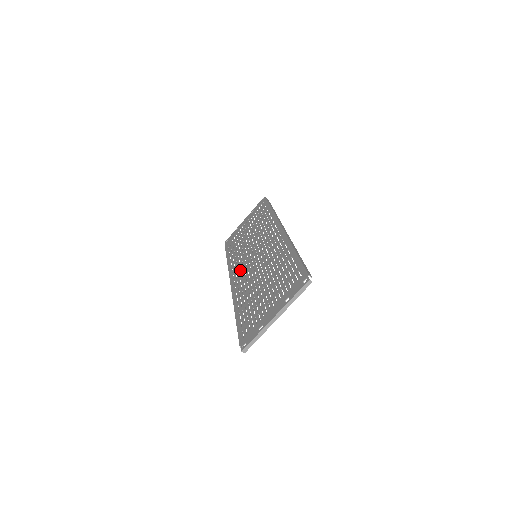
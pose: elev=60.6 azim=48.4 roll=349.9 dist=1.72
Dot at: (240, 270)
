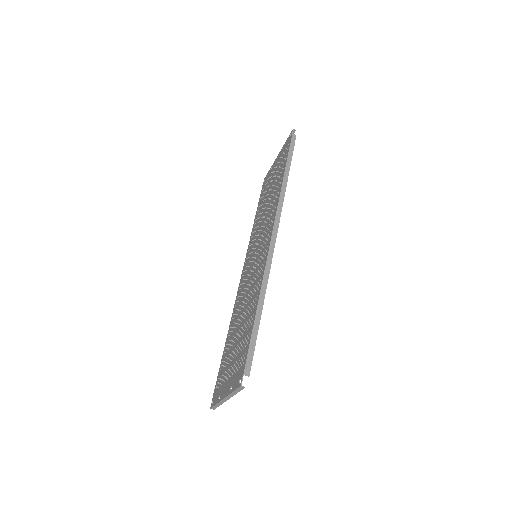
Dot at: (247, 263)
